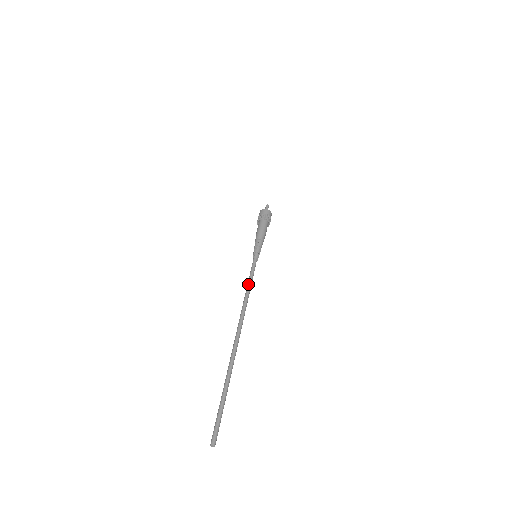
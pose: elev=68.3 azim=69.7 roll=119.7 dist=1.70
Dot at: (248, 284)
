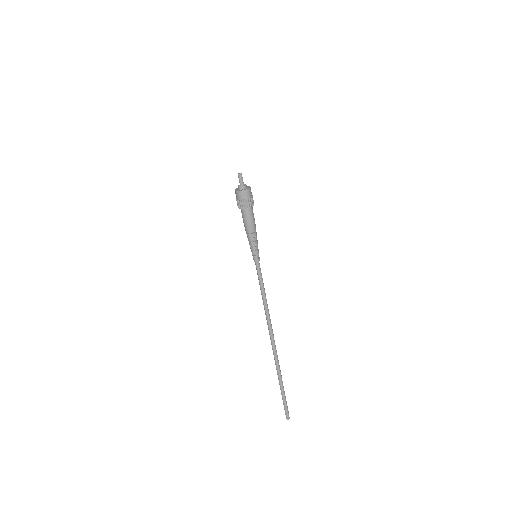
Dot at: (261, 294)
